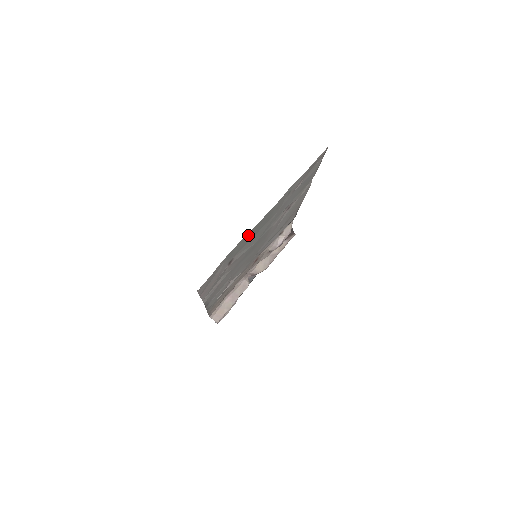
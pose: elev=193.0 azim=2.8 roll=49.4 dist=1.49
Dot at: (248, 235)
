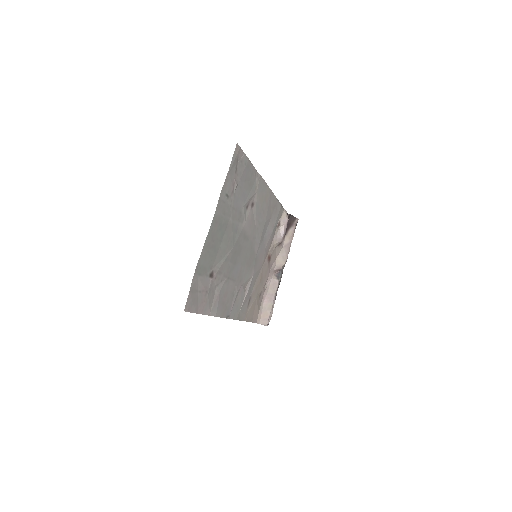
Dot at: (207, 248)
